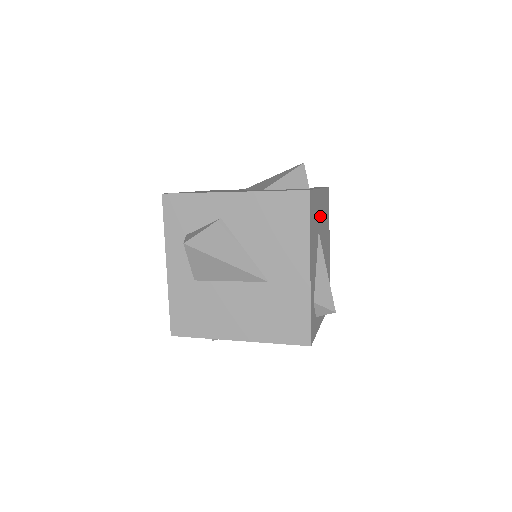
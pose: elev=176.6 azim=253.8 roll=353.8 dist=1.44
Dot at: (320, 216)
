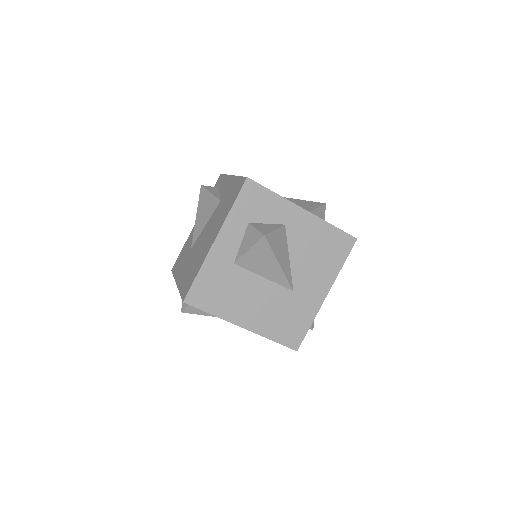
Dot at: occluded
